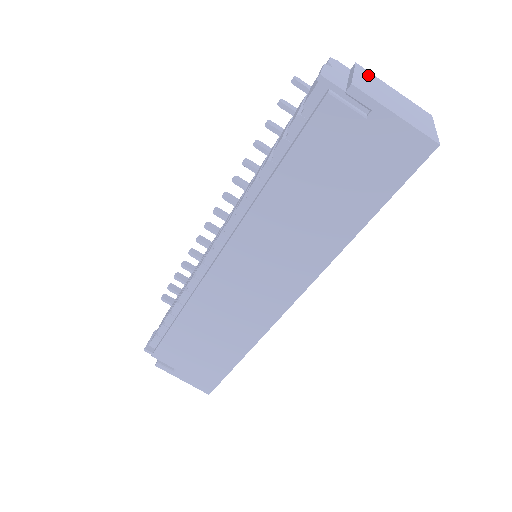
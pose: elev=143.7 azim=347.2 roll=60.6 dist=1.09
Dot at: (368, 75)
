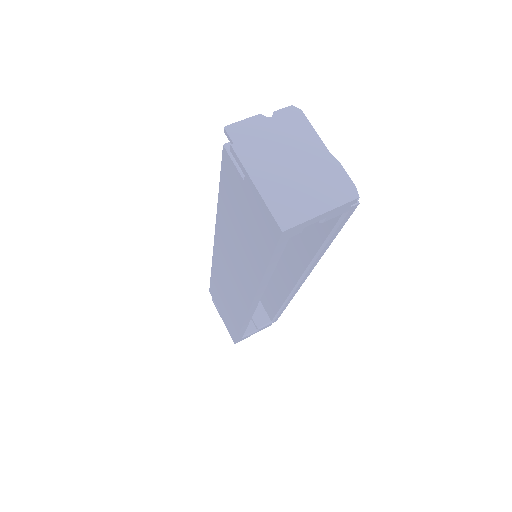
Dot at: (299, 135)
